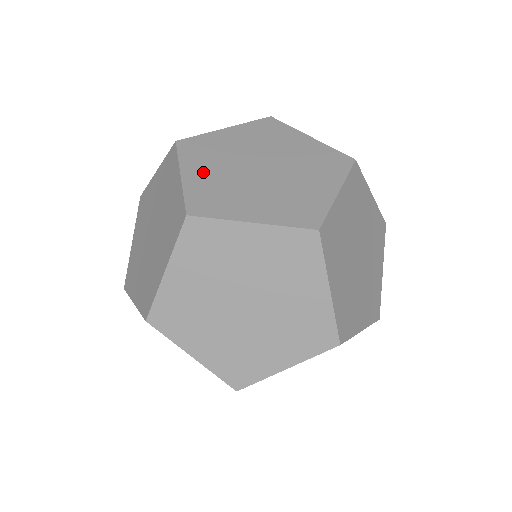
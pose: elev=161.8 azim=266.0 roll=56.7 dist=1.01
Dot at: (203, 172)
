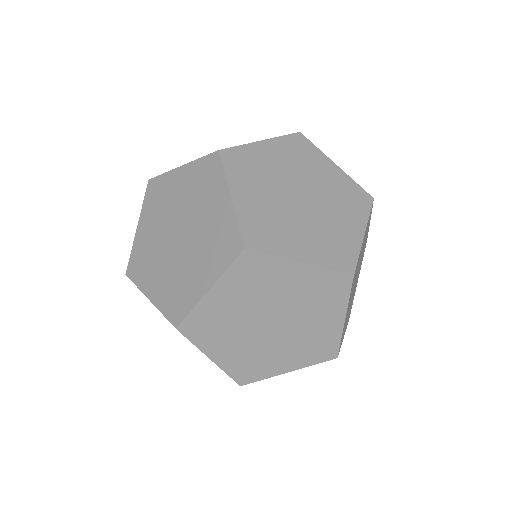
Dot at: (251, 196)
